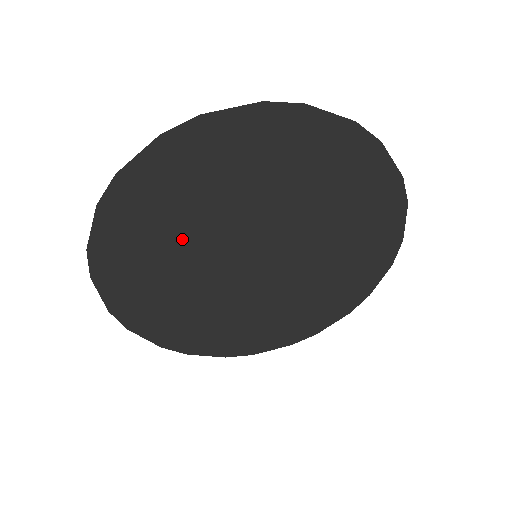
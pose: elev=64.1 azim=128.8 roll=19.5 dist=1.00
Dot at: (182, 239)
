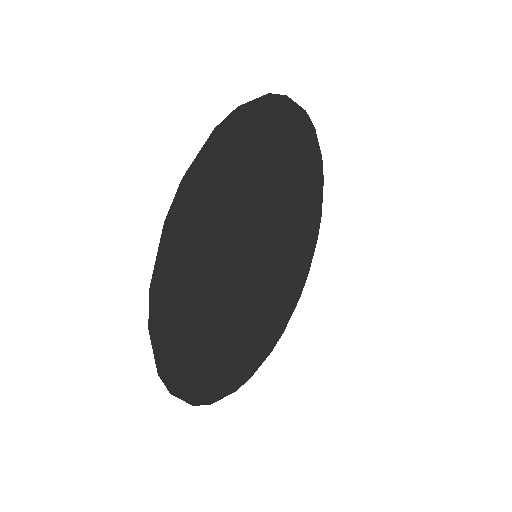
Dot at: (218, 249)
